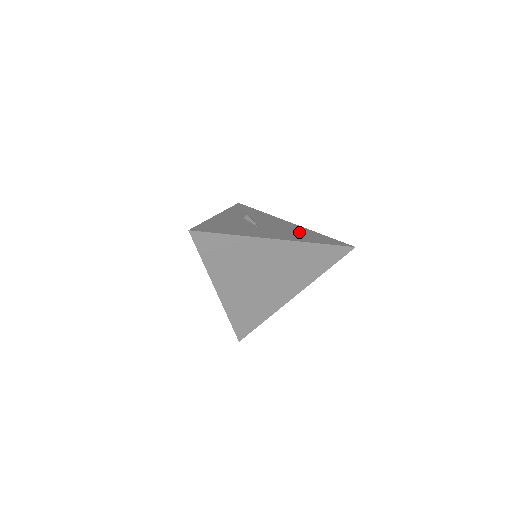
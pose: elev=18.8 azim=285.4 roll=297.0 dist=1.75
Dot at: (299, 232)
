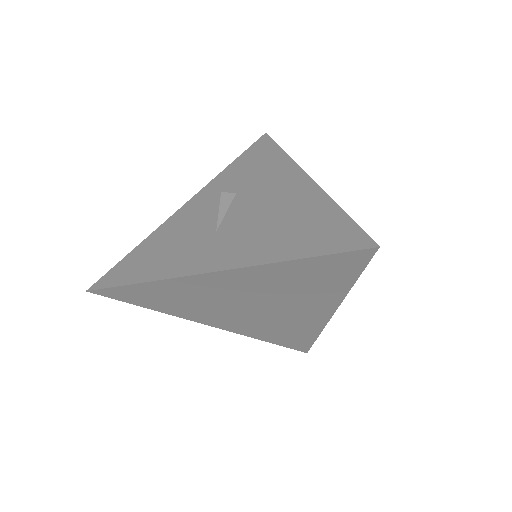
Dot at: (287, 218)
